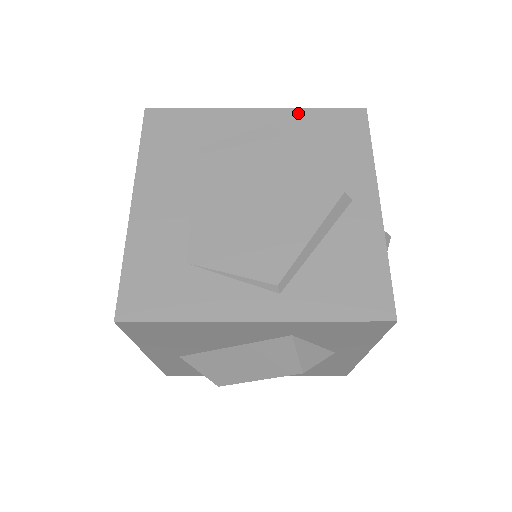
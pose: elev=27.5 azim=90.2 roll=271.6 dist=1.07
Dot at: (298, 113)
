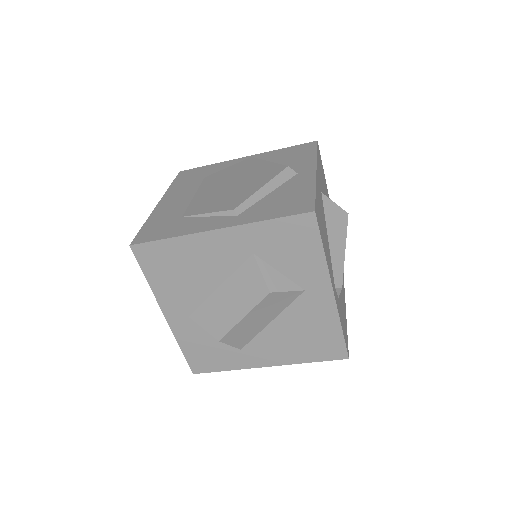
Dot at: (272, 152)
